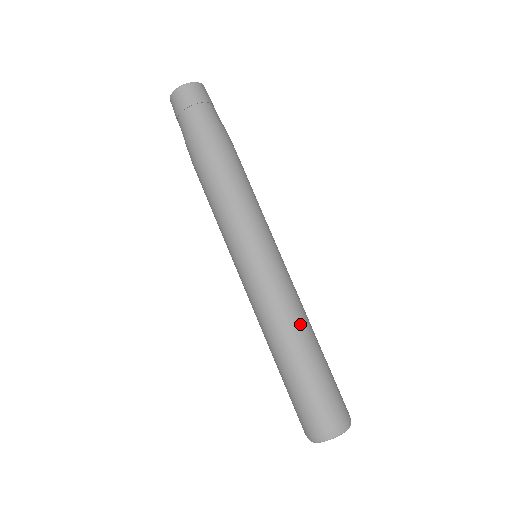
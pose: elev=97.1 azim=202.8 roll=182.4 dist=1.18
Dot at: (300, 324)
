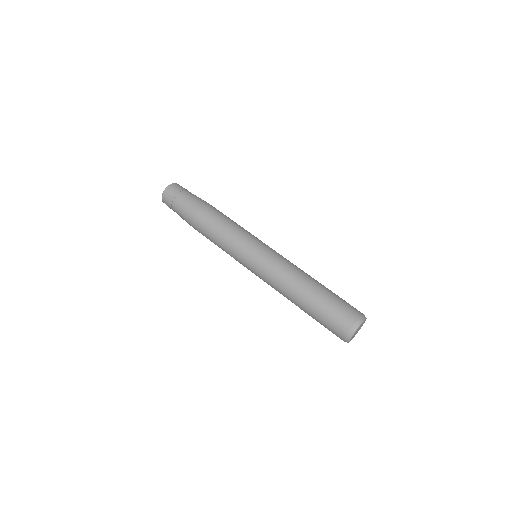
Dot at: (306, 273)
